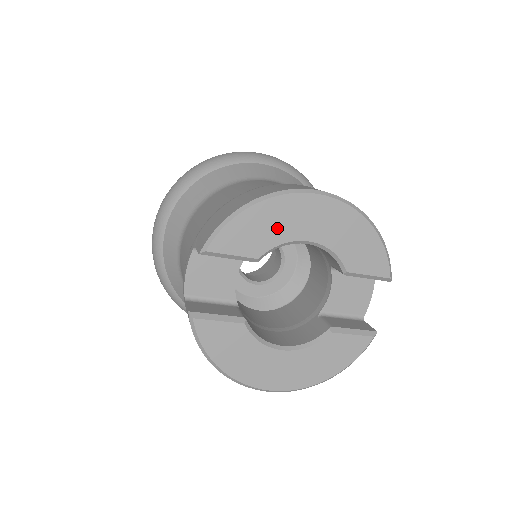
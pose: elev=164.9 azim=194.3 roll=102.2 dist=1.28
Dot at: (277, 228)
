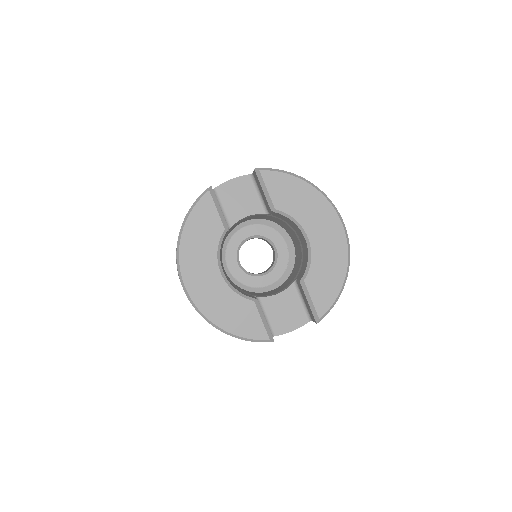
Dot at: (303, 208)
